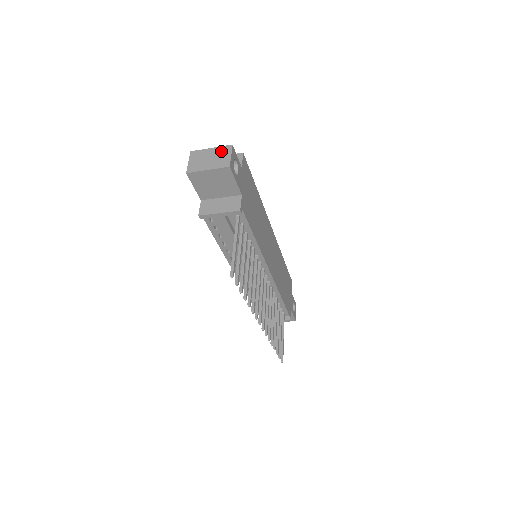
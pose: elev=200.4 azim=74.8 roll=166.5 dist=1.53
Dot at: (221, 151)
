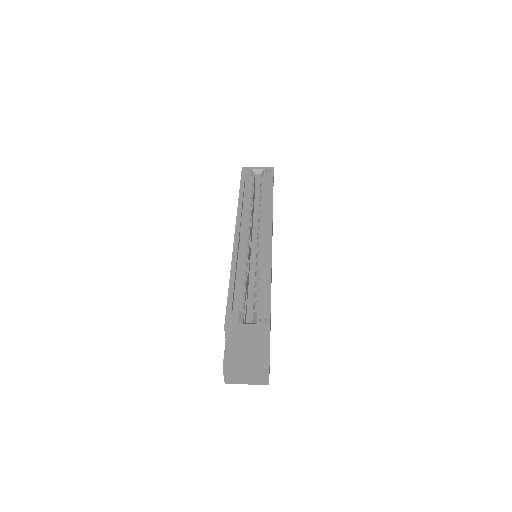
Dot at: (258, 373)
